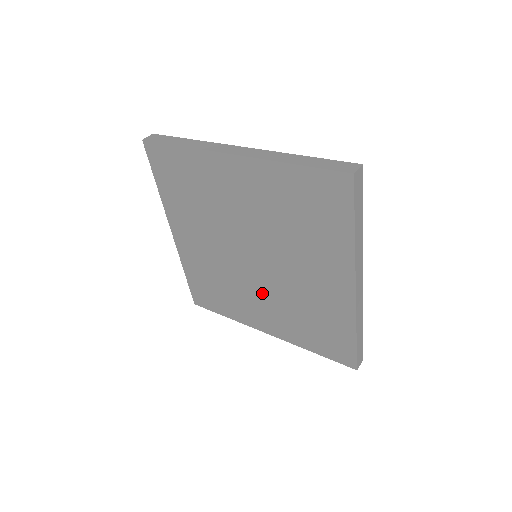
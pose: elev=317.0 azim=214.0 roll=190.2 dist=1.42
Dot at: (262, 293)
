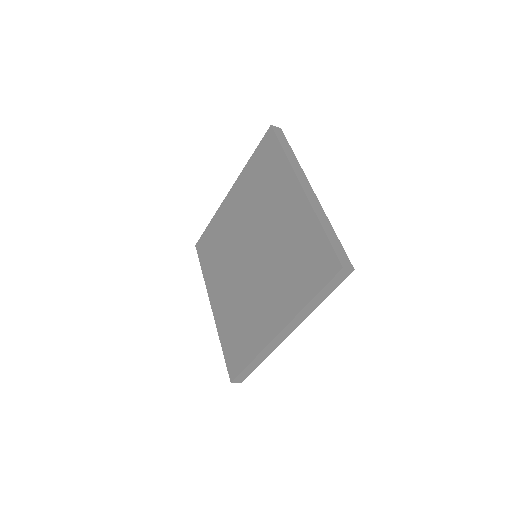
Dot at: (264, 282)
